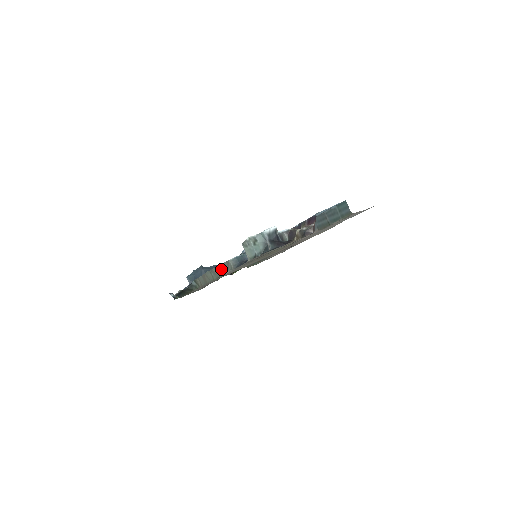
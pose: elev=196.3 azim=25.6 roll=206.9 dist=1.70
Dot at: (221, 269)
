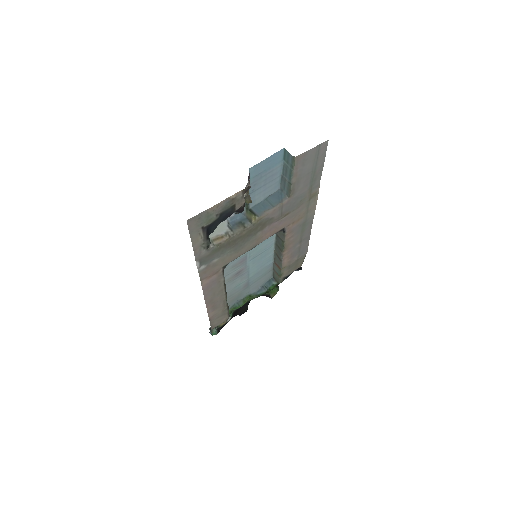
Dot at: occluded
